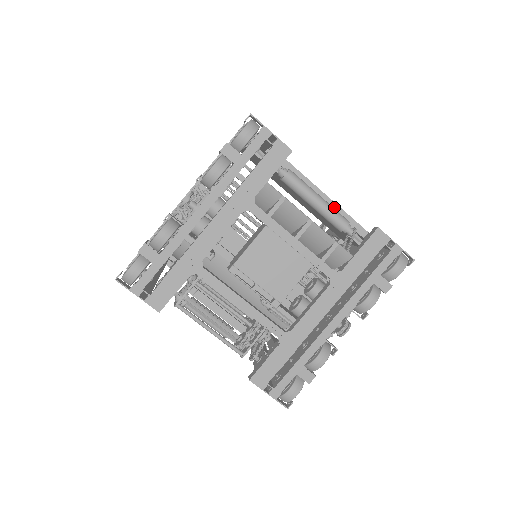
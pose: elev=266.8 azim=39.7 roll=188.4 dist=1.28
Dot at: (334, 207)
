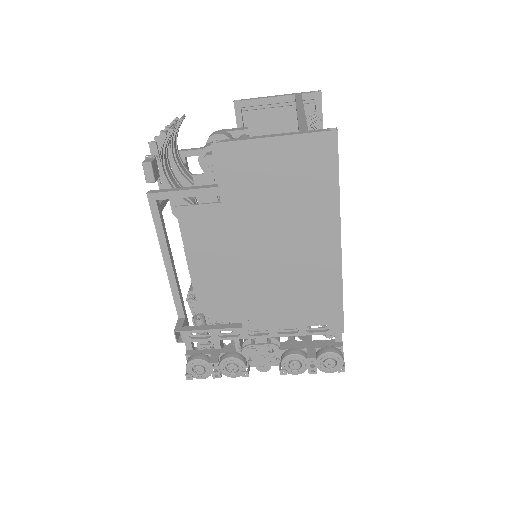
Dot at: occluded
